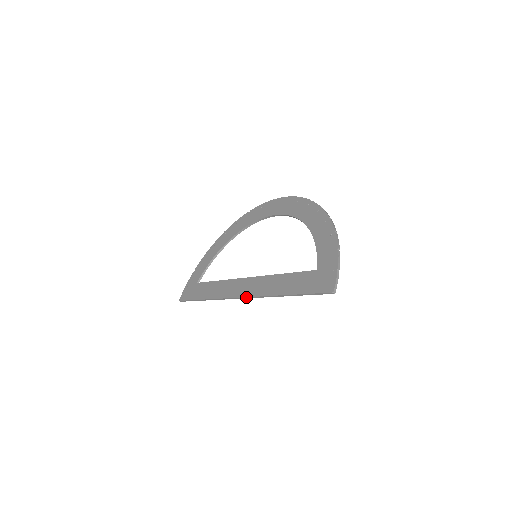
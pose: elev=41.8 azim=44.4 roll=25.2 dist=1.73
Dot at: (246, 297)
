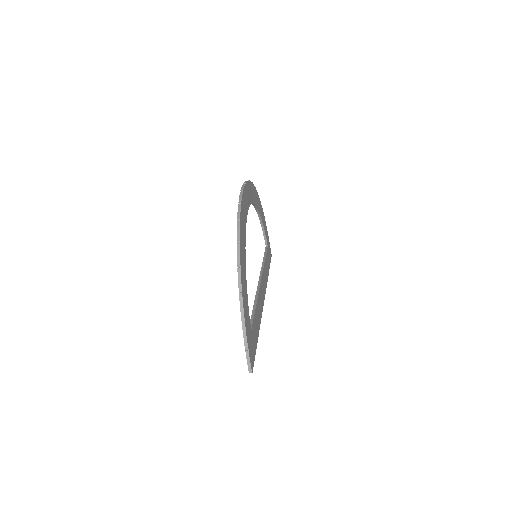
Dot at: occluded
